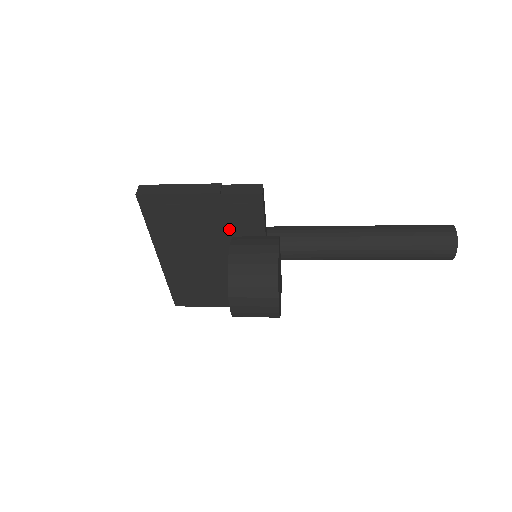
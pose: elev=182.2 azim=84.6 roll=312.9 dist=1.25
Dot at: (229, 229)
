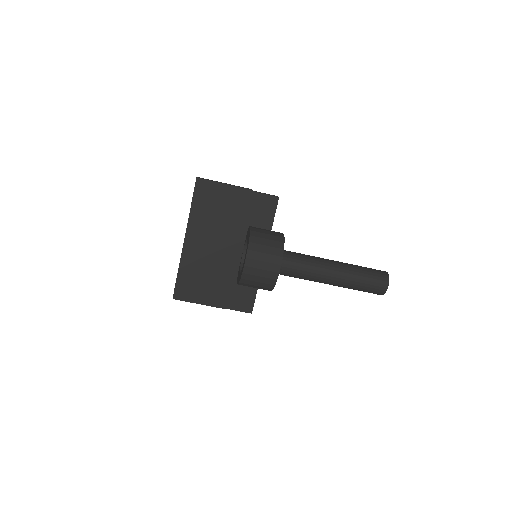
Dot at: (248, 222)
